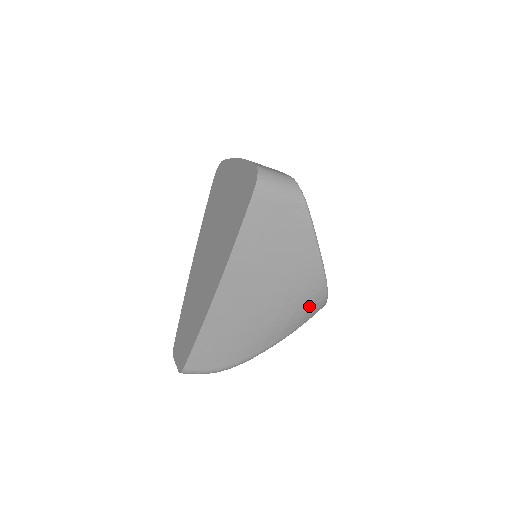
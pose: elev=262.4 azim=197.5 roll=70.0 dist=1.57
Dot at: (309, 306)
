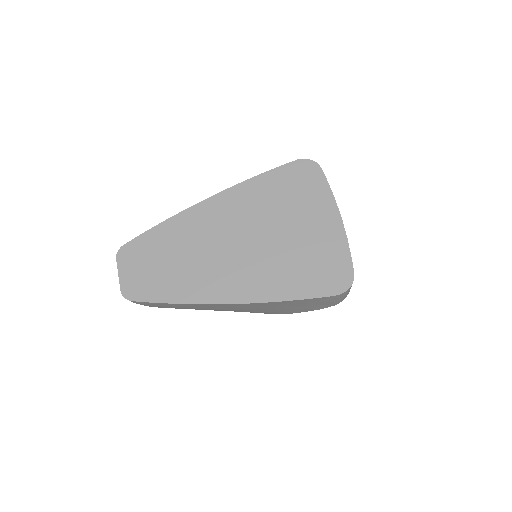
Dot at: occluded
